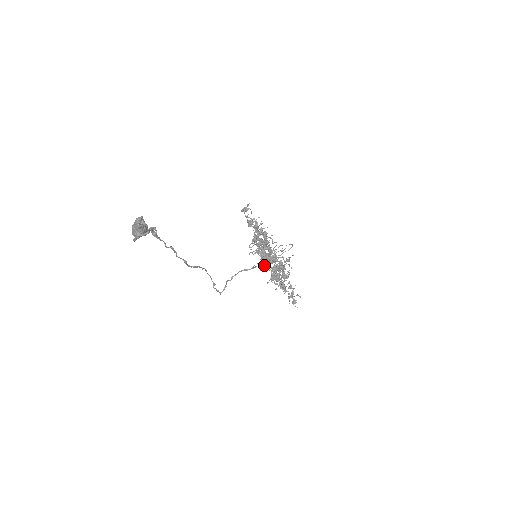
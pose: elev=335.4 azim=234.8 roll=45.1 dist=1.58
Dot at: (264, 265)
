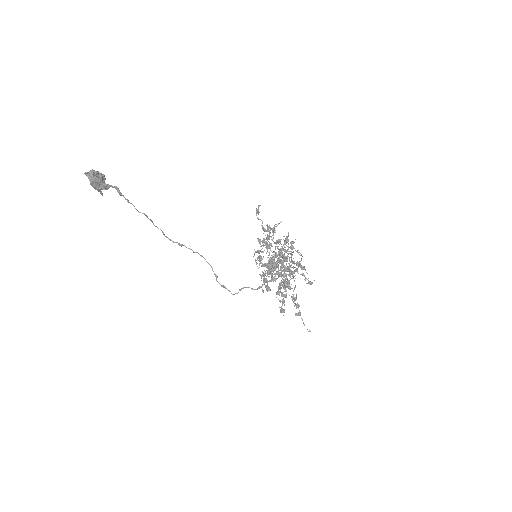
Dot at: (282, 276)
